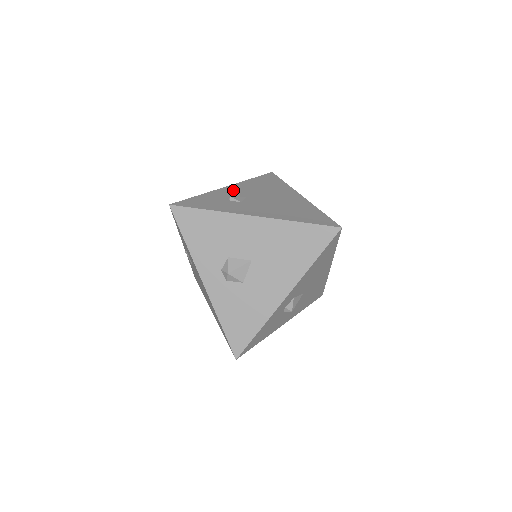
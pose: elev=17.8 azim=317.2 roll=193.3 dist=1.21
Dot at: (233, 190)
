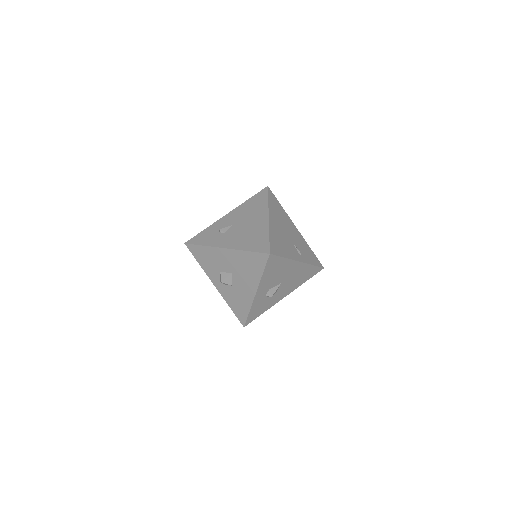
Dot at: (228, 218)
